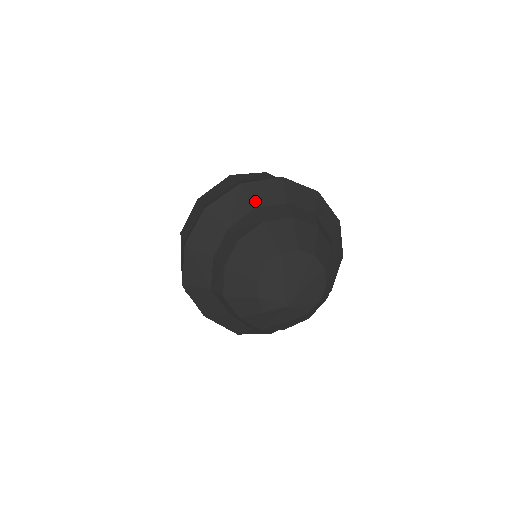
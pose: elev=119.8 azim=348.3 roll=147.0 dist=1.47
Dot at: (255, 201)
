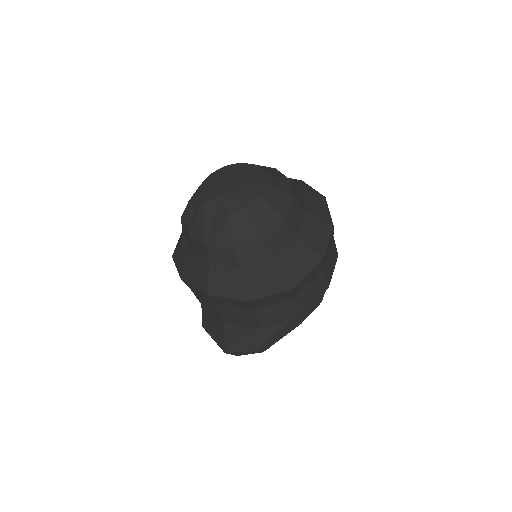
Dot at: occluded
